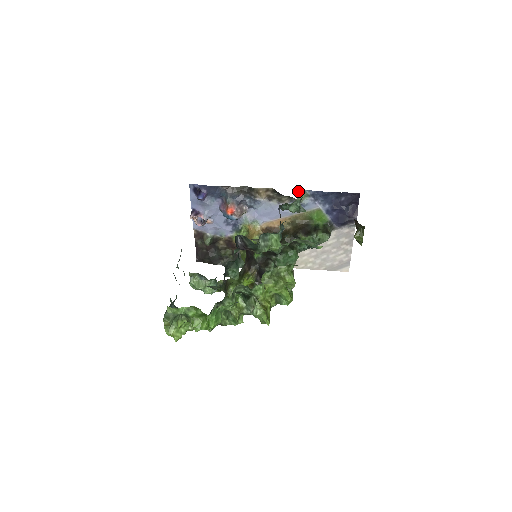
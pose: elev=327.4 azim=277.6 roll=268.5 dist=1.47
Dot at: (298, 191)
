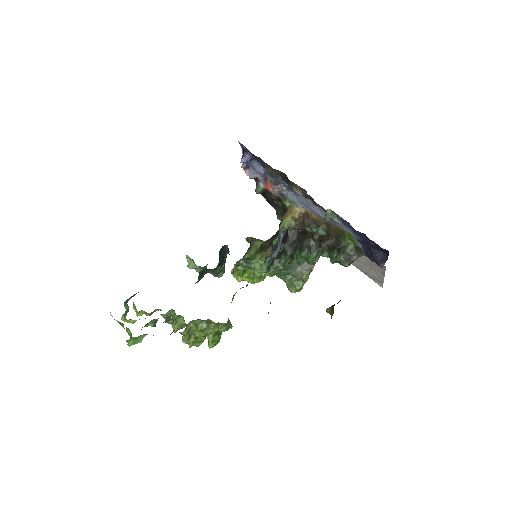
Dot at: (328, 209)
